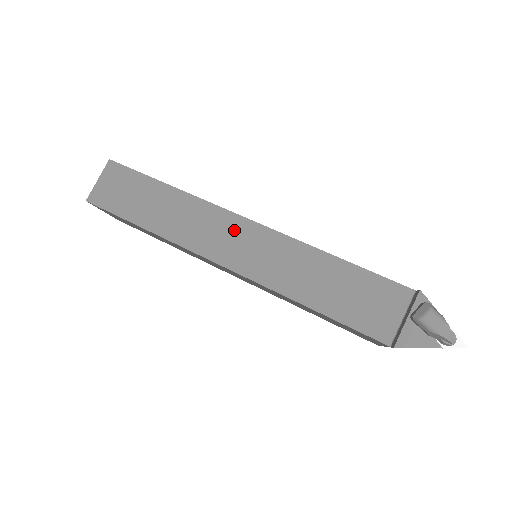
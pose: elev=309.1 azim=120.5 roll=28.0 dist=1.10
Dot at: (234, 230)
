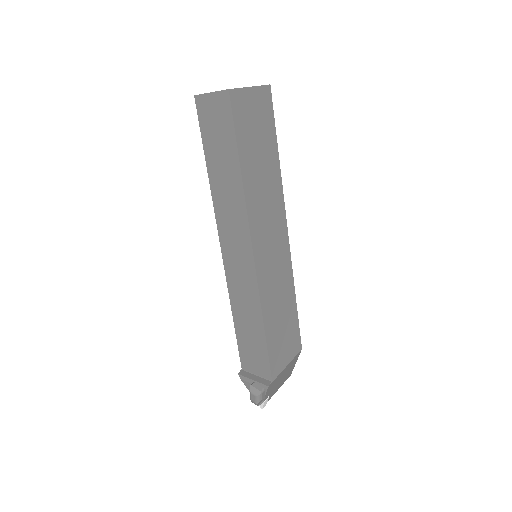
Dot at: (242, 249)
